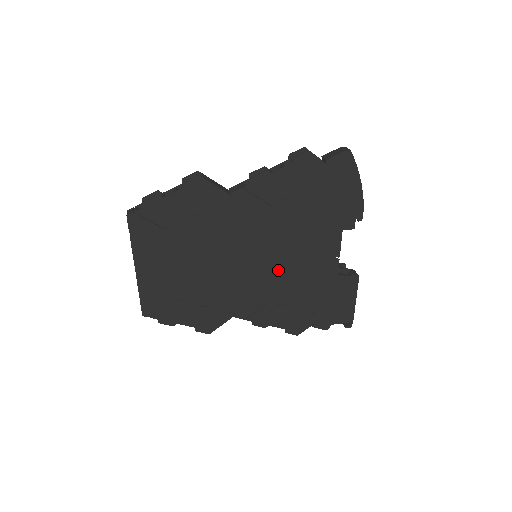
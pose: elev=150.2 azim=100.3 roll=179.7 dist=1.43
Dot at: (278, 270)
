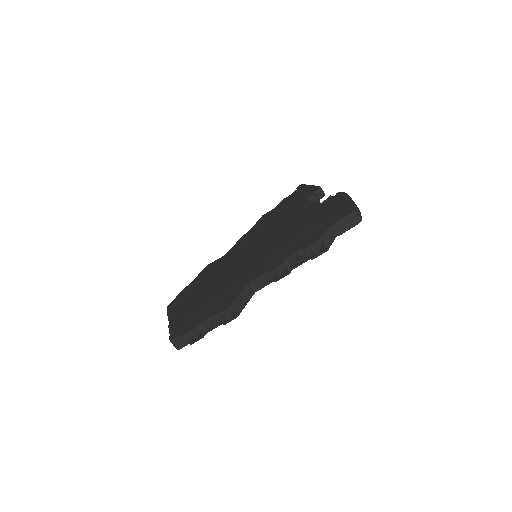
Dot at: occluded
